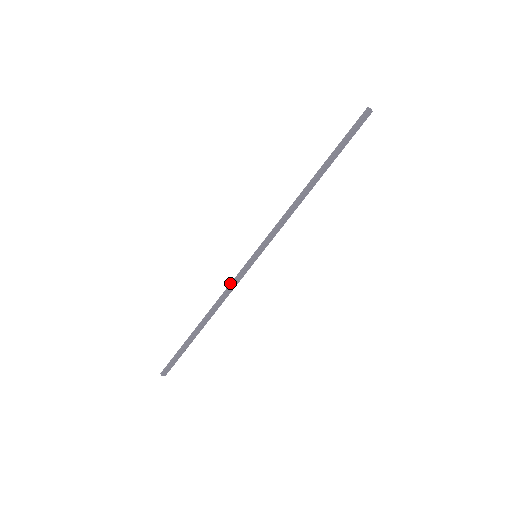
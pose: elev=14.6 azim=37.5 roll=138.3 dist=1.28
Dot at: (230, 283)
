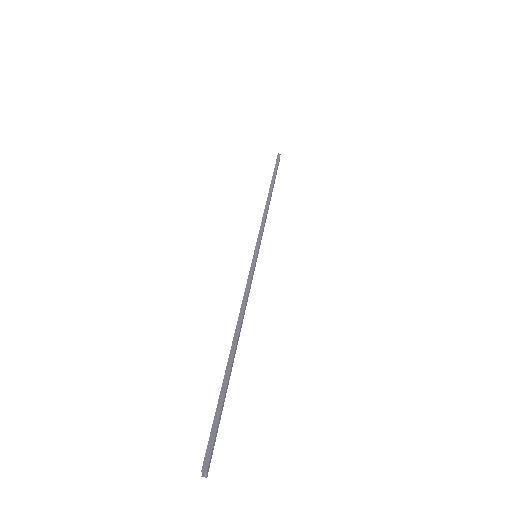
Dot at: occluded
